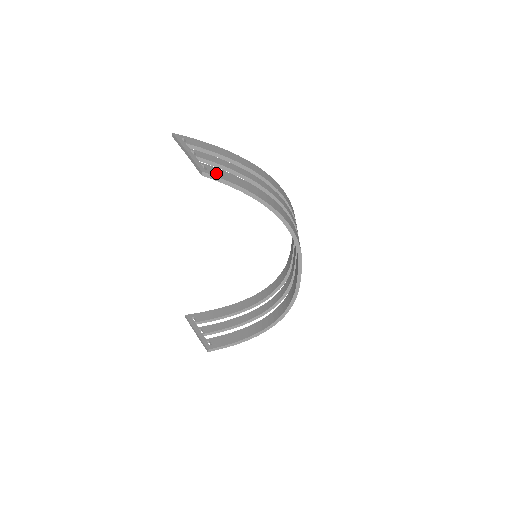
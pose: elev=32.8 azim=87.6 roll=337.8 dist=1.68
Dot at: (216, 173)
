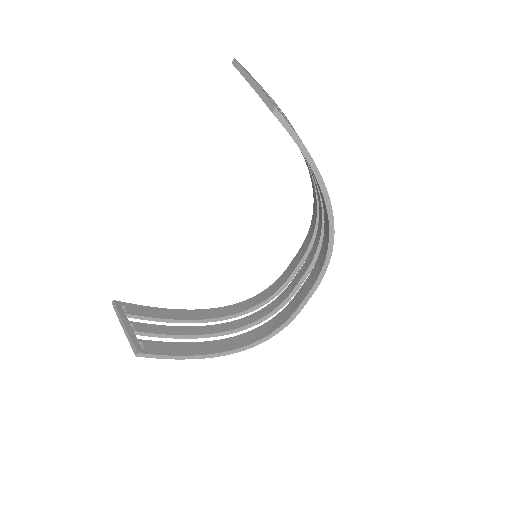
Dot at: (287, 121)
